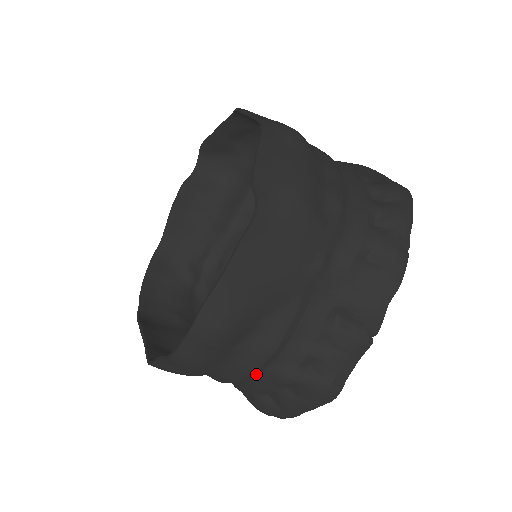
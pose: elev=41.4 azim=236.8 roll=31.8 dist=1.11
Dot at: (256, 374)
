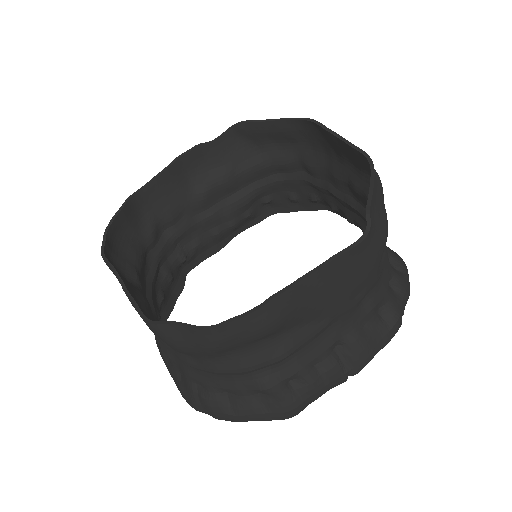
Dot at: (245, 373)
